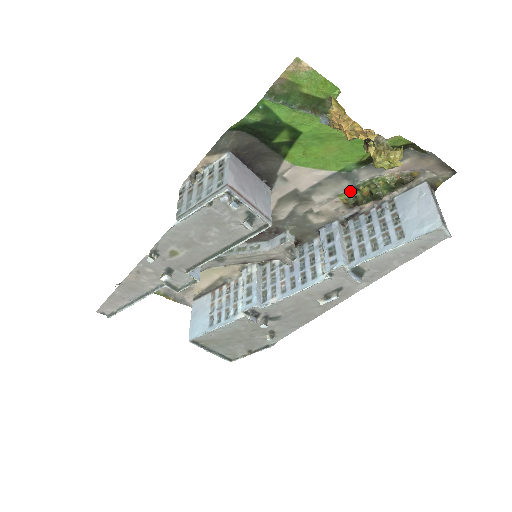
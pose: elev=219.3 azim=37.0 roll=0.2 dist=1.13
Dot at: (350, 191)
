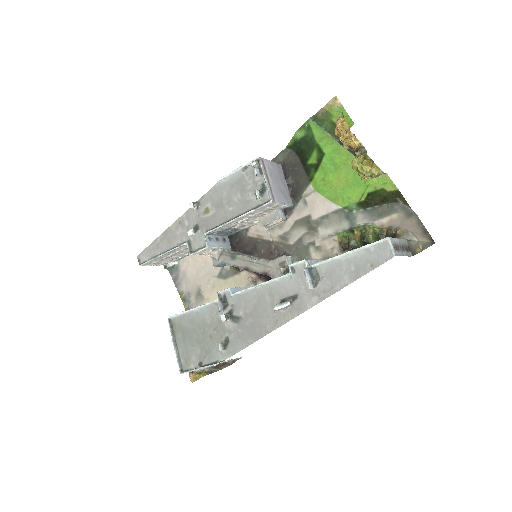
Dot at: (347, 232)
